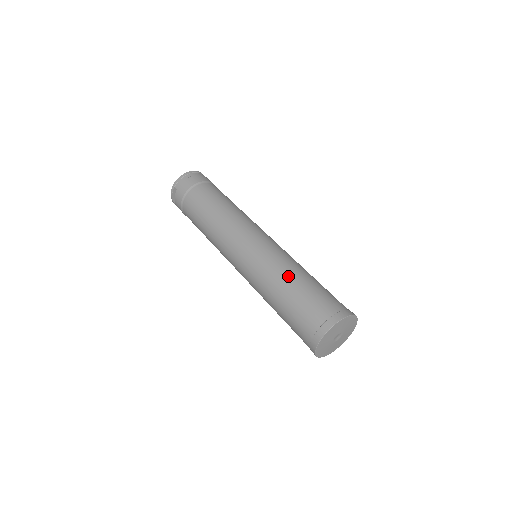
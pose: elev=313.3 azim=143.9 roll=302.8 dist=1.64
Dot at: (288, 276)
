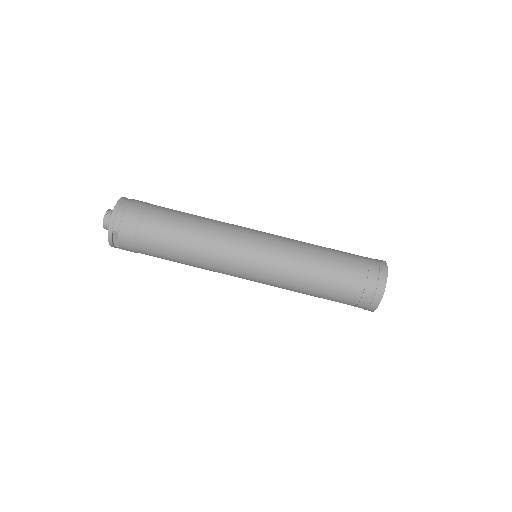
Dot at: (318, 261)
